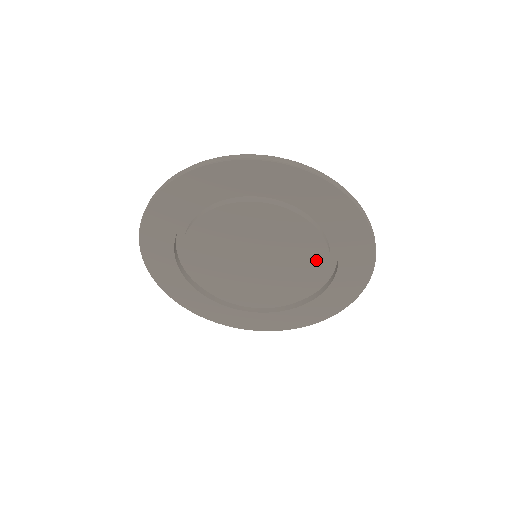
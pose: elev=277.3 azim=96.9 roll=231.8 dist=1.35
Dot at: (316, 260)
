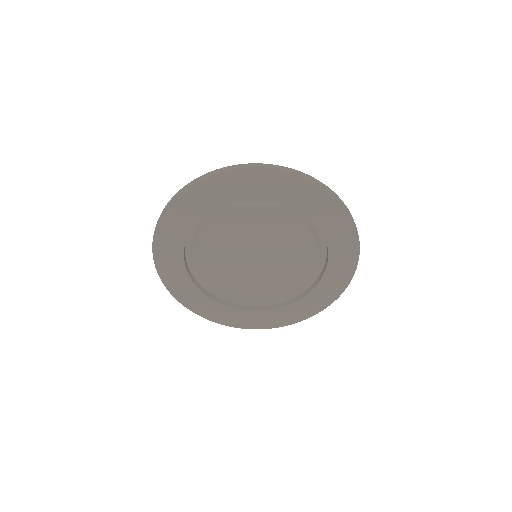
Dot at: (299, 233)
